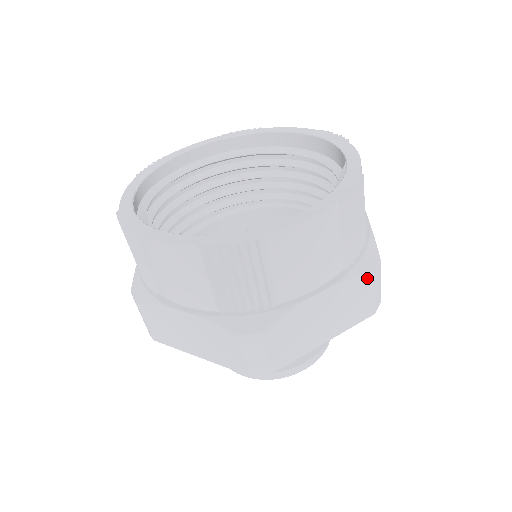
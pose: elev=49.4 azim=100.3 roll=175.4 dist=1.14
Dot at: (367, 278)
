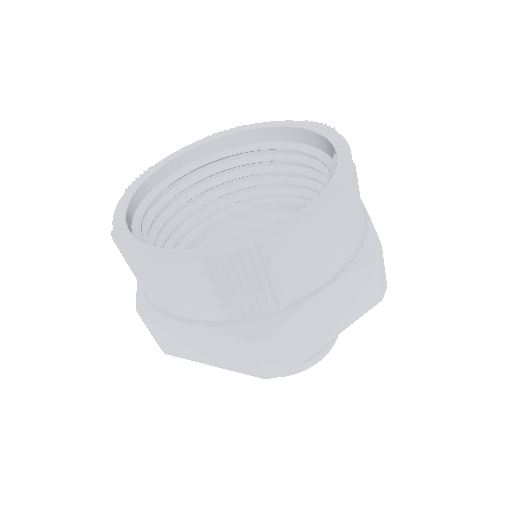
Dot at: (371, 267)
